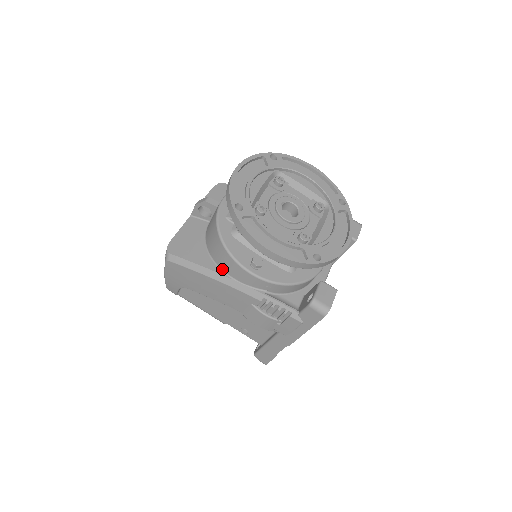
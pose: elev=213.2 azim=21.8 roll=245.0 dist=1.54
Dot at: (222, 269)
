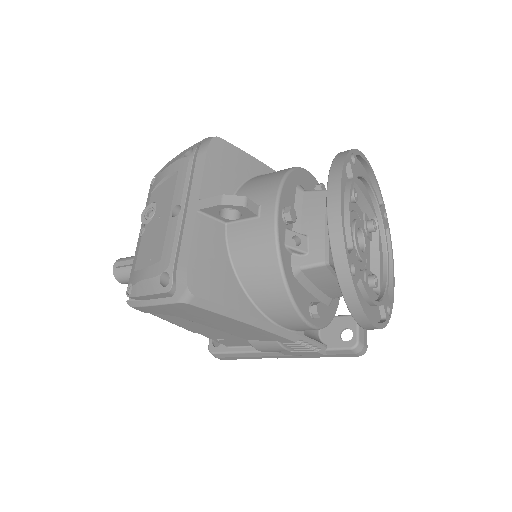
Dot at: (263, 312)
